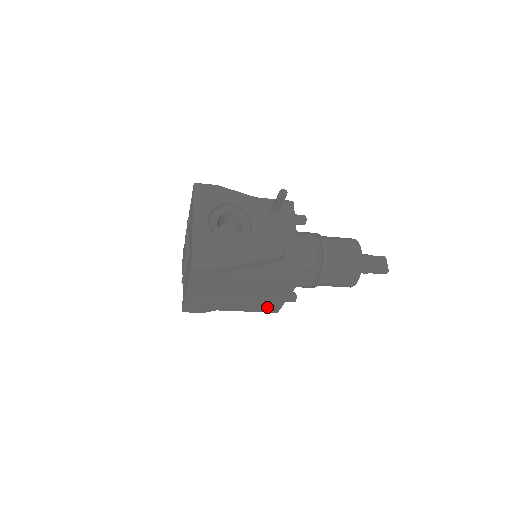
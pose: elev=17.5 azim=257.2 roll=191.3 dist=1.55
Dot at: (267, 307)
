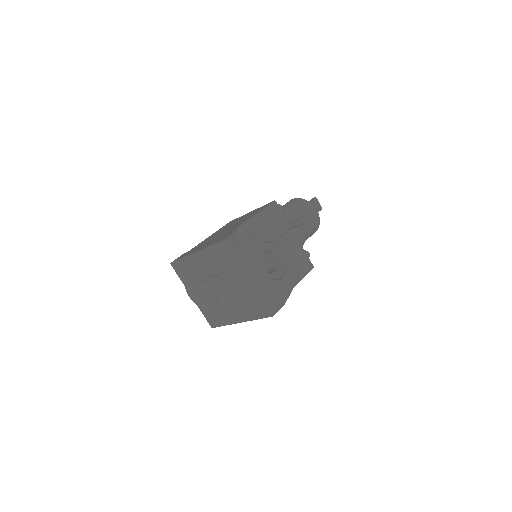
Dot at: occluded
